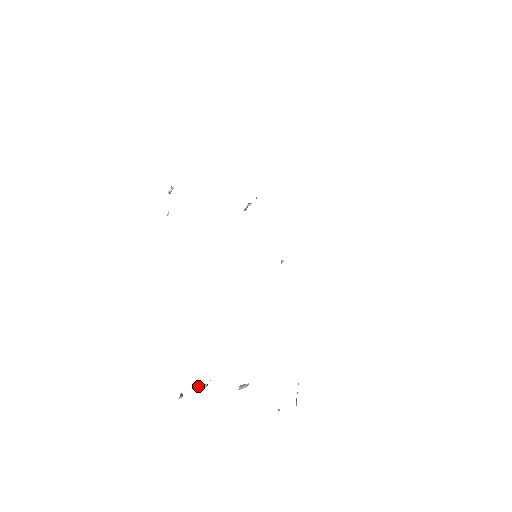
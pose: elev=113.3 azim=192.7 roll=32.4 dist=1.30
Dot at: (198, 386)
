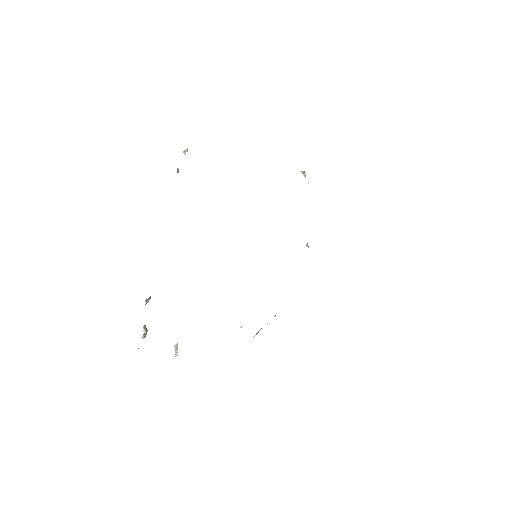
Dot at: (143, 327)
